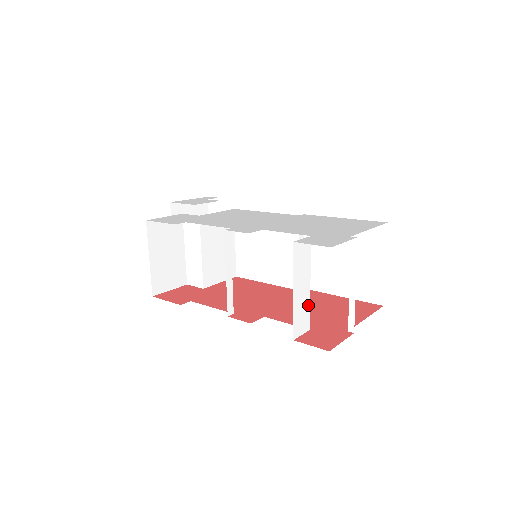
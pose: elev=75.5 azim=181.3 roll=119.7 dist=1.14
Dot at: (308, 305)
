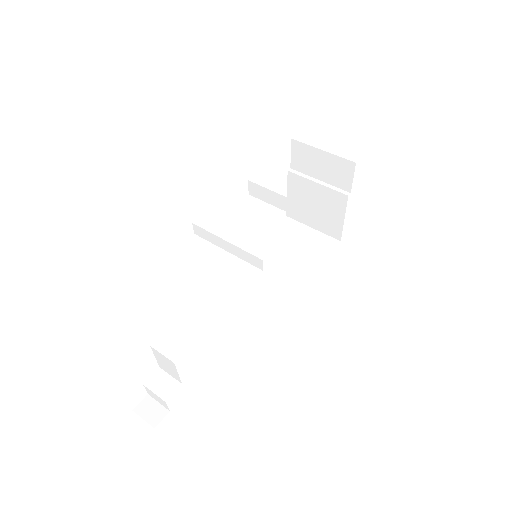
Dot at: occluded
